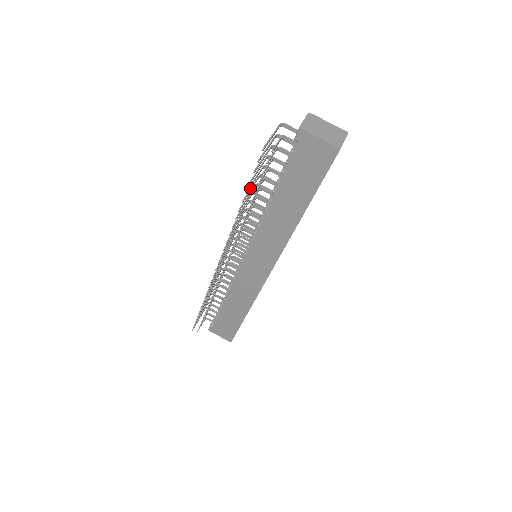
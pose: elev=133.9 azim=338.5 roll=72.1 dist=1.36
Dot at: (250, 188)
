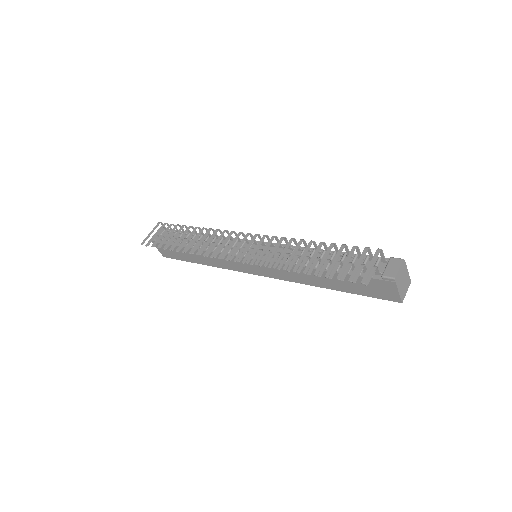
Dot at: occluded
